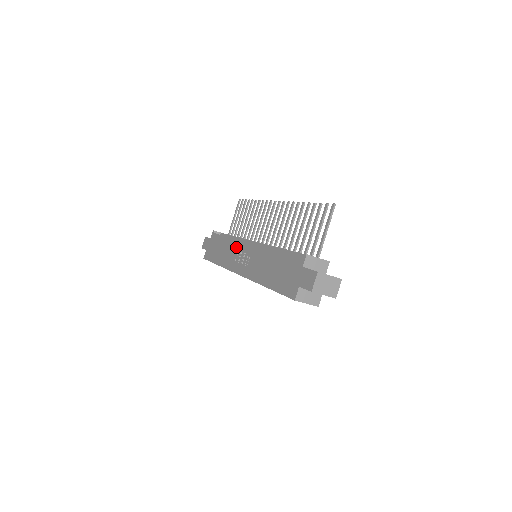
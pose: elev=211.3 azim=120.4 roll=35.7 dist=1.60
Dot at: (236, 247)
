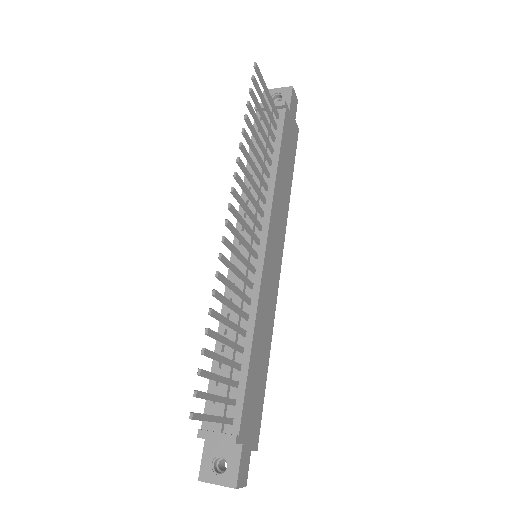
Dot at: occluded
